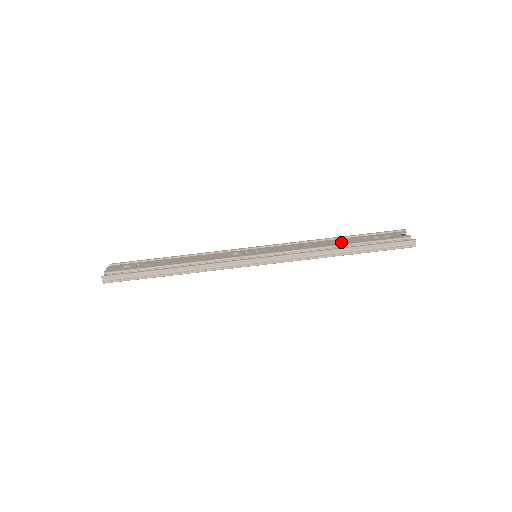
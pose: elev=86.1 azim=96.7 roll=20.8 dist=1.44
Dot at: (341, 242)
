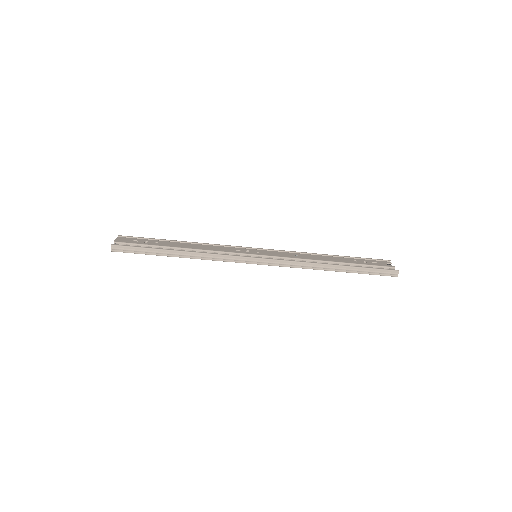
Dot at: (334, 259)
